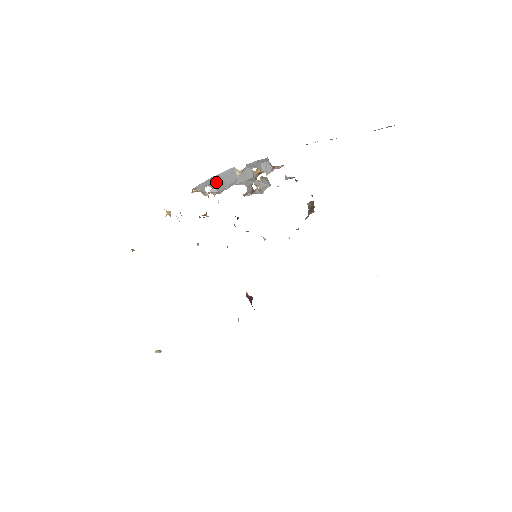
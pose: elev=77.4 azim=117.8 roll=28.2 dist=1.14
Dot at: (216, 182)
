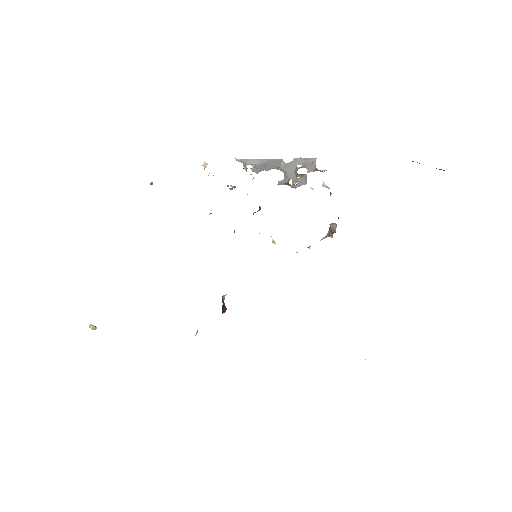
Dot at: (260, 165)
